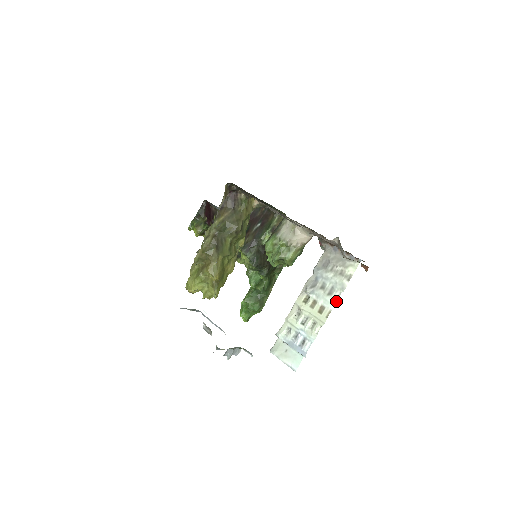
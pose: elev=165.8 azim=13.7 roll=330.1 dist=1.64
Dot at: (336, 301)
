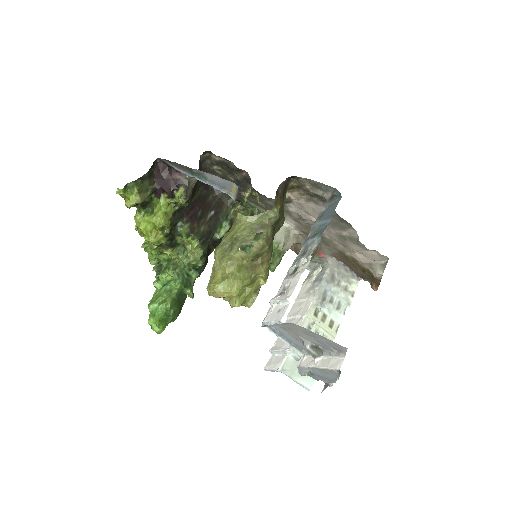
Dot at: (344, 316)
